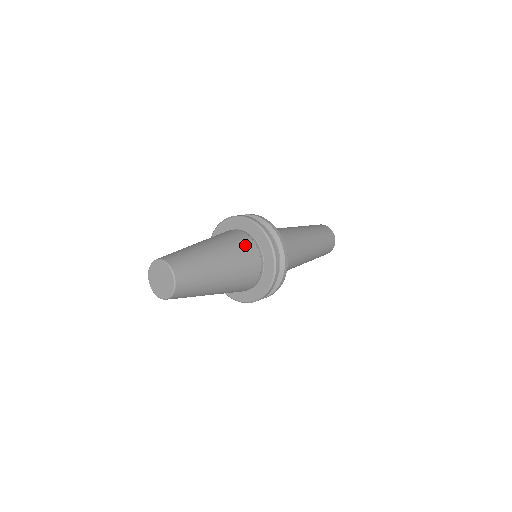
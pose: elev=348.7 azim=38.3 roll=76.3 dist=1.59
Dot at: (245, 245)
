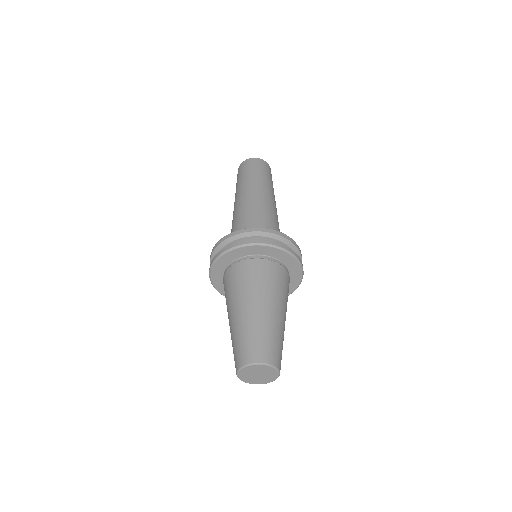
Dot at: (287, 284)
